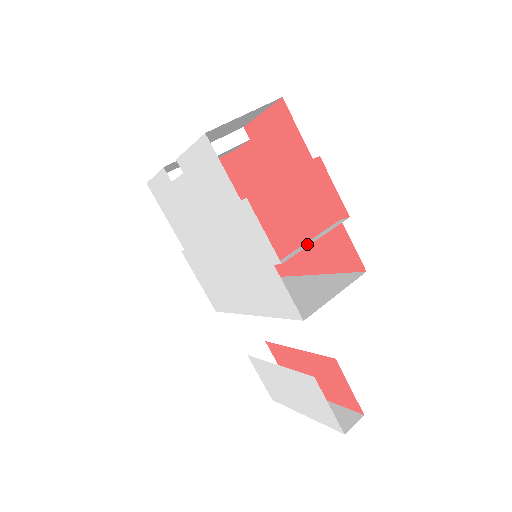
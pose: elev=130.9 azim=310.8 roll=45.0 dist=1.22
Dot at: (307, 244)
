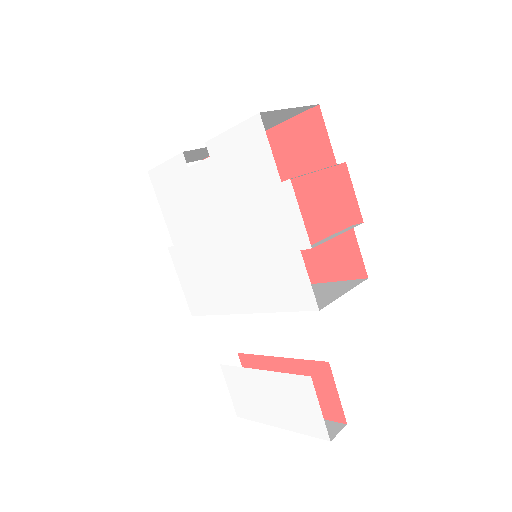
Dot at: (330, 237)
